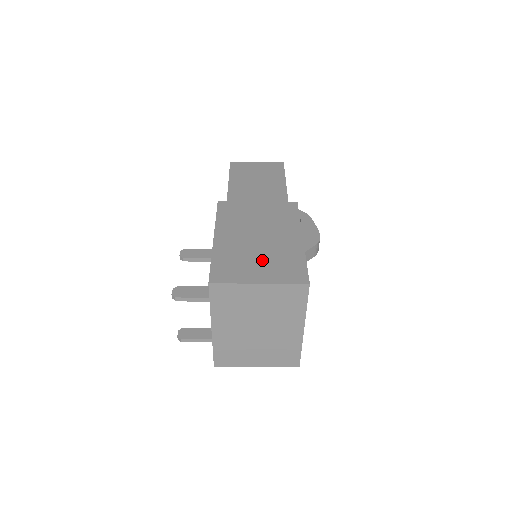
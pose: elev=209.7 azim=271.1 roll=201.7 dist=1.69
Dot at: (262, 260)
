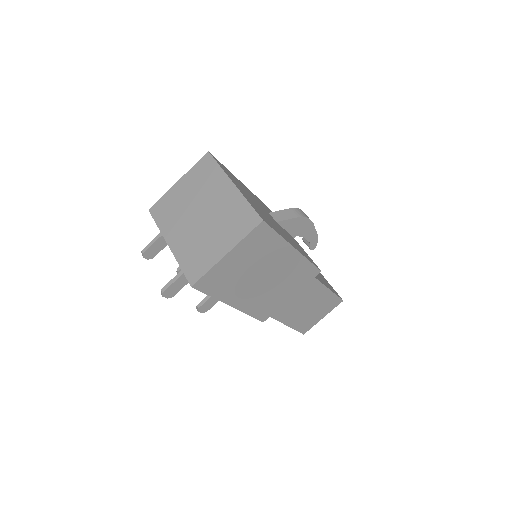
Dot at: occluded
